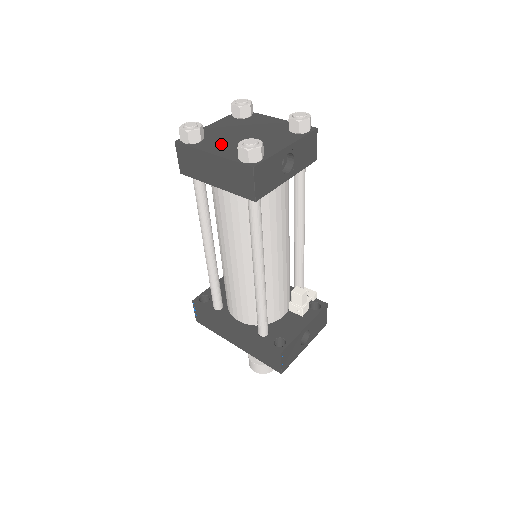
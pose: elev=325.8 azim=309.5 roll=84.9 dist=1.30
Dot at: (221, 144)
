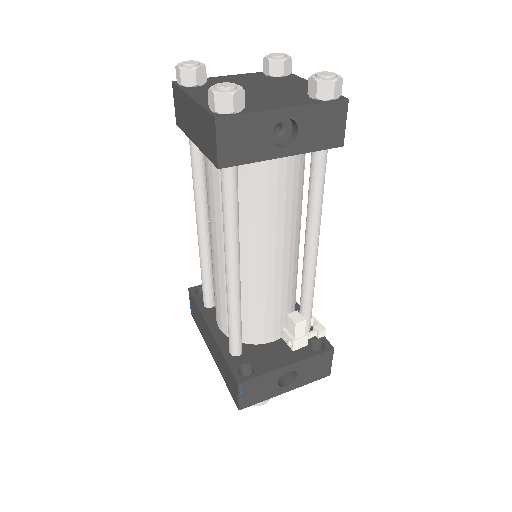
Dot at: occluded
